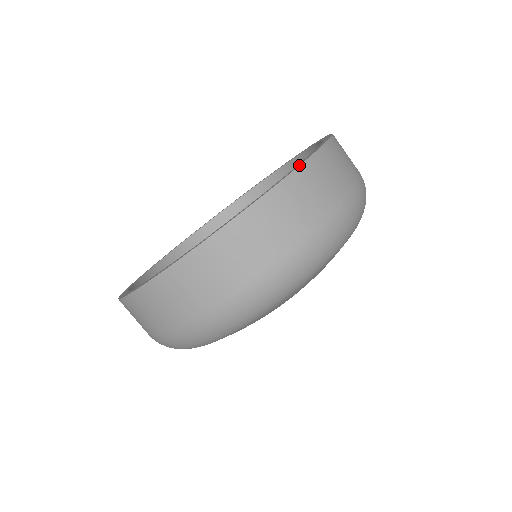
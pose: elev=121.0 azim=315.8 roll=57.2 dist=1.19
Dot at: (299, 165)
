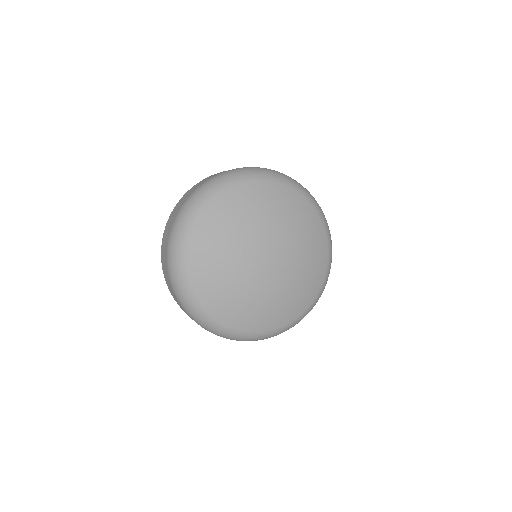
Dot at: occluded
